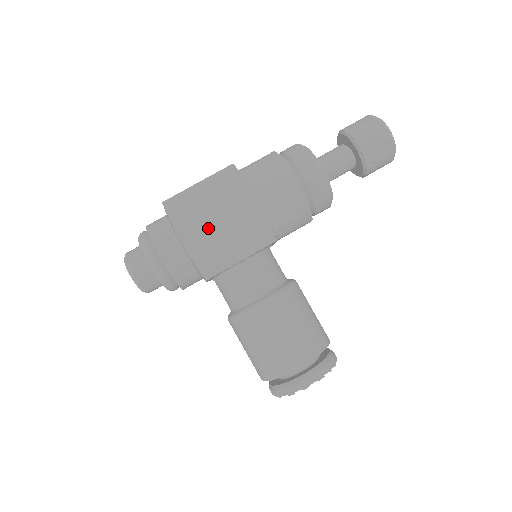
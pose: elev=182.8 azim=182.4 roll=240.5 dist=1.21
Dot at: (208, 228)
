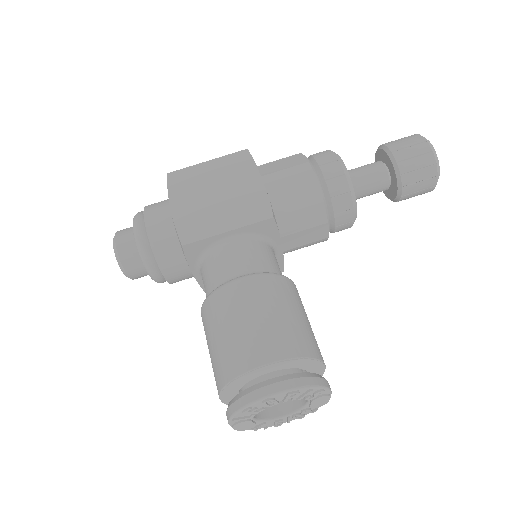
Dot at: (203, 198)
